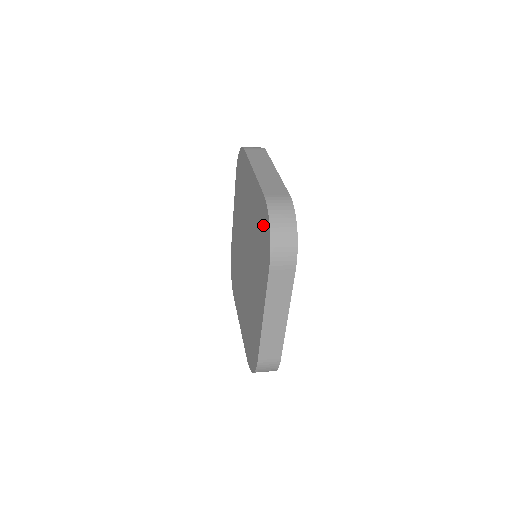
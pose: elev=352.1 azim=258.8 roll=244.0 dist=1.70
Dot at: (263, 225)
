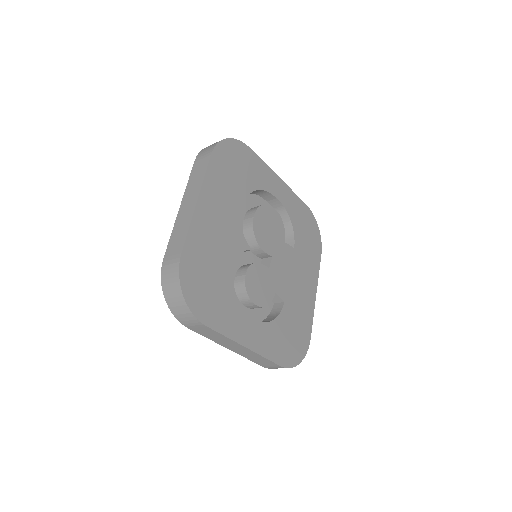
Dot at: occluded
